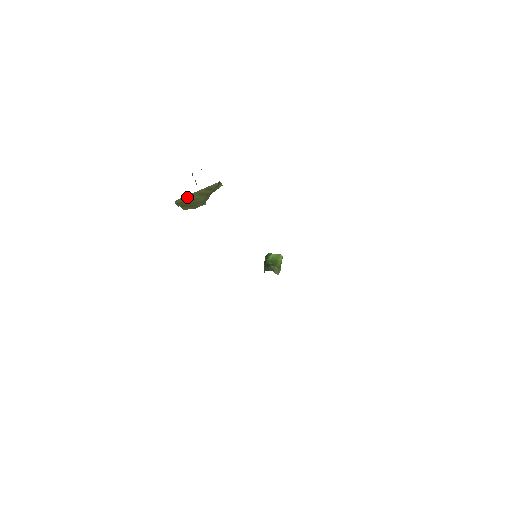
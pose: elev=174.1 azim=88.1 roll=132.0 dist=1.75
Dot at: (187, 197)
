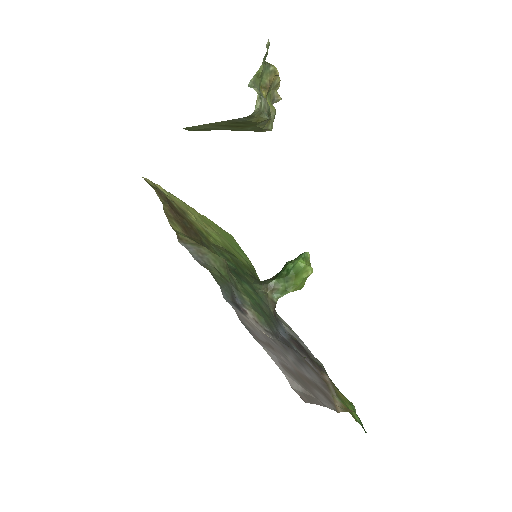
Dot at: (202, 126)
